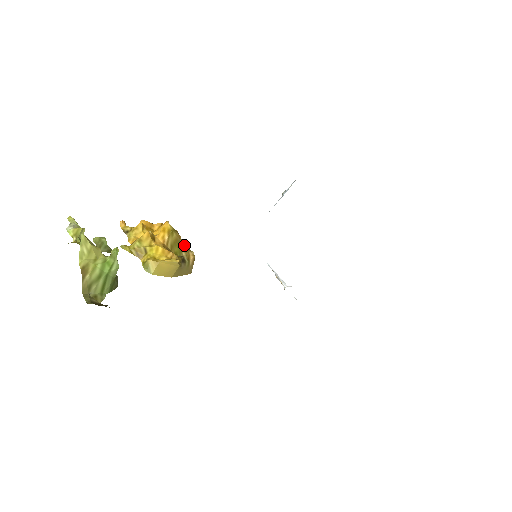
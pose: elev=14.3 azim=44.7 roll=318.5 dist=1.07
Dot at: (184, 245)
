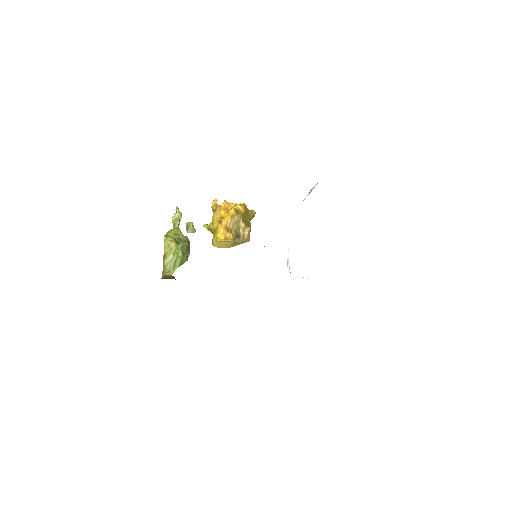
Dot at: (243, 223)
